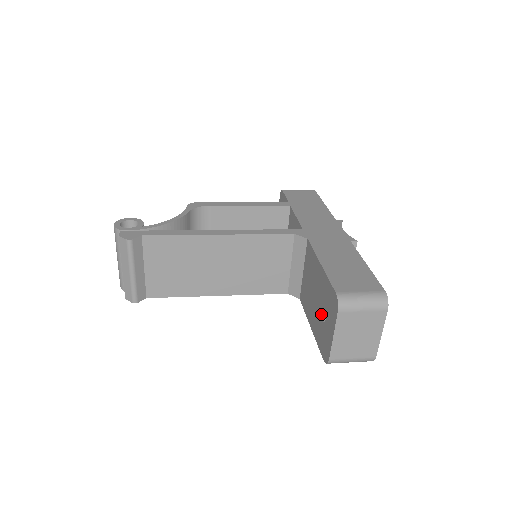
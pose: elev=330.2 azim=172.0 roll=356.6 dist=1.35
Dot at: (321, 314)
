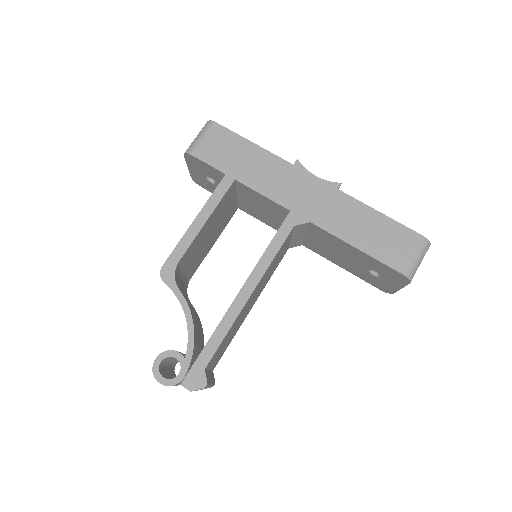
Dot at: (368, 272)
